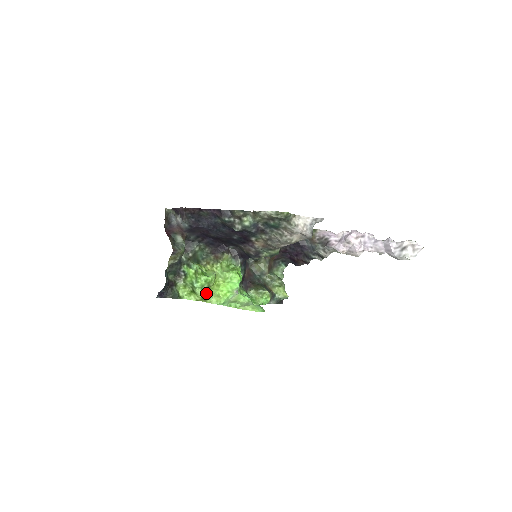
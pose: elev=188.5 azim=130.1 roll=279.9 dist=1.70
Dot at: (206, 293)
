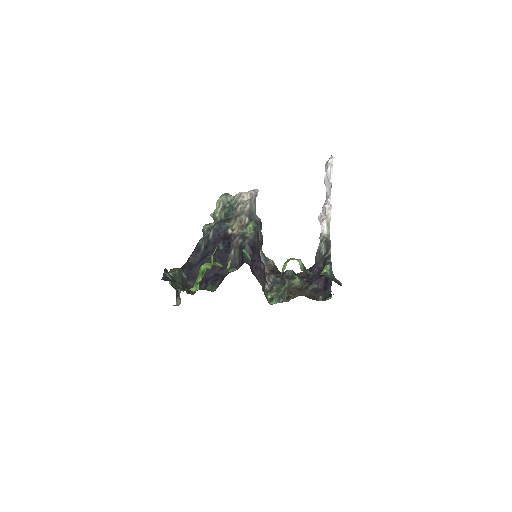
Dot at: occluded
